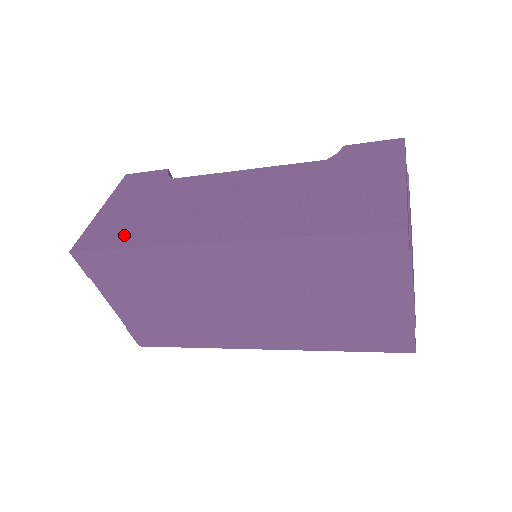
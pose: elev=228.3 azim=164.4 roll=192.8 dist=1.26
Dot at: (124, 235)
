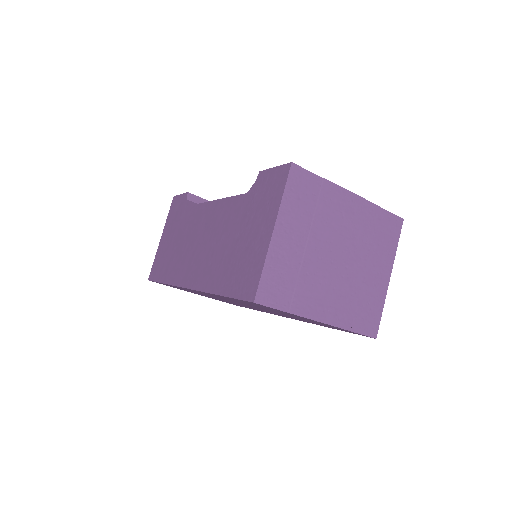
Dot at: (163, 269)
